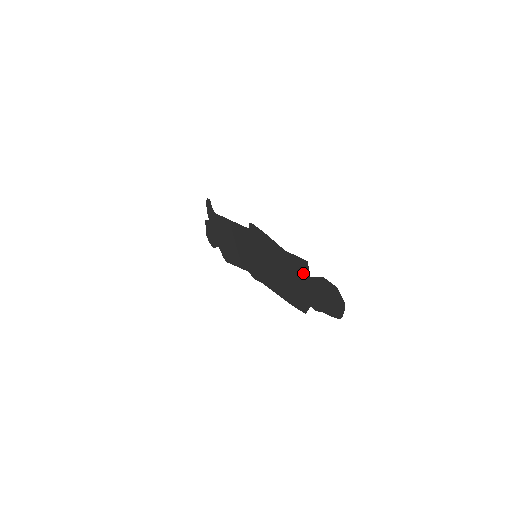
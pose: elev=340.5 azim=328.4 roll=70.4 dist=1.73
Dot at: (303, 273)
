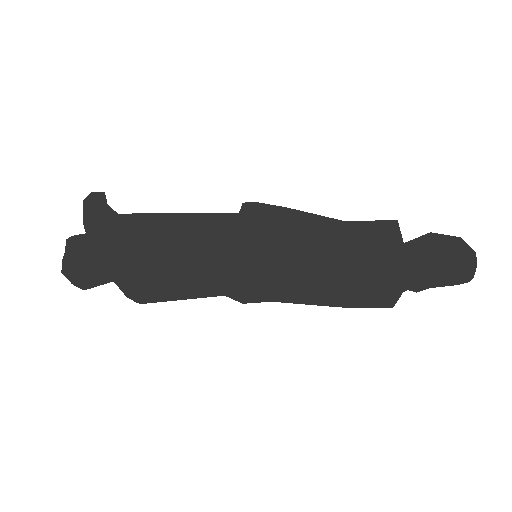
Dot at: (387, 242)
